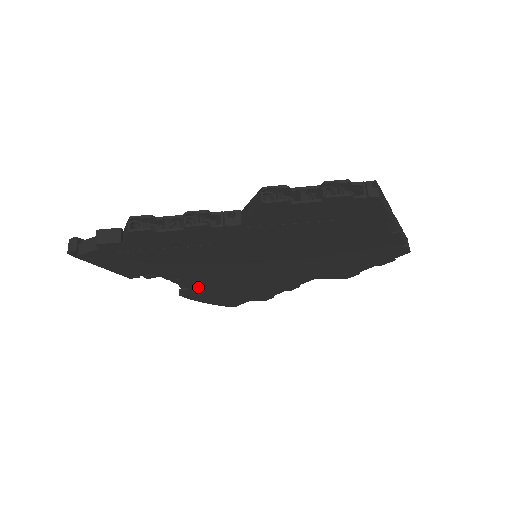
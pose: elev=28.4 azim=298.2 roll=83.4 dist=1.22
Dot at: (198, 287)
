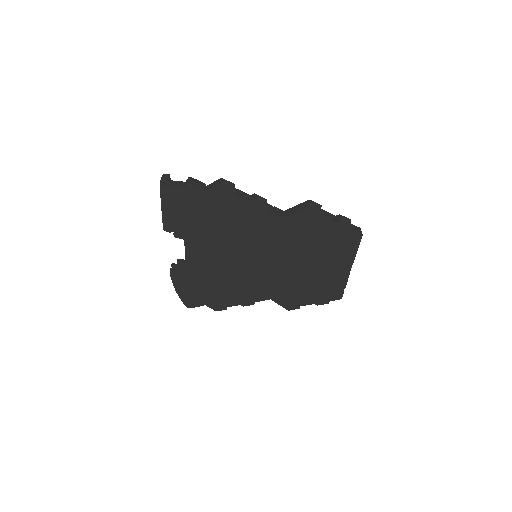
Dot at: (193, 267)
